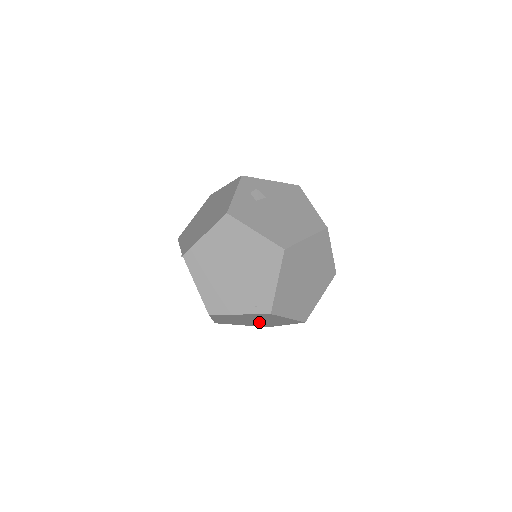
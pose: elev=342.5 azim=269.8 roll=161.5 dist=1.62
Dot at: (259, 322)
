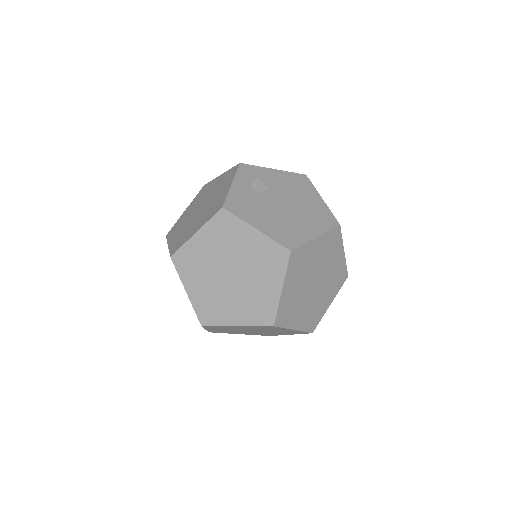
Dot at: (259, 332)
